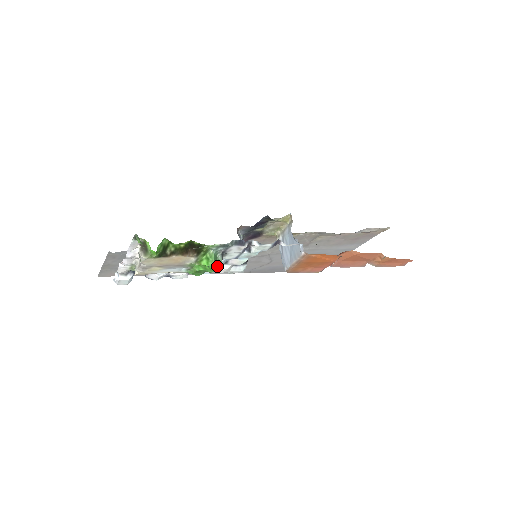
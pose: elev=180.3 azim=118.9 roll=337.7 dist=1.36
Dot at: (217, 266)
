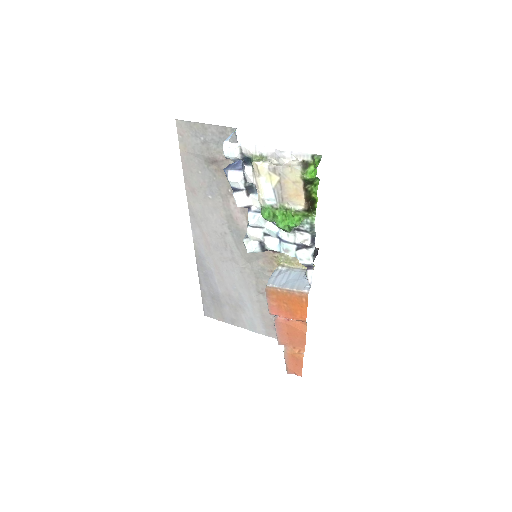
Dot at: (290, 229)
